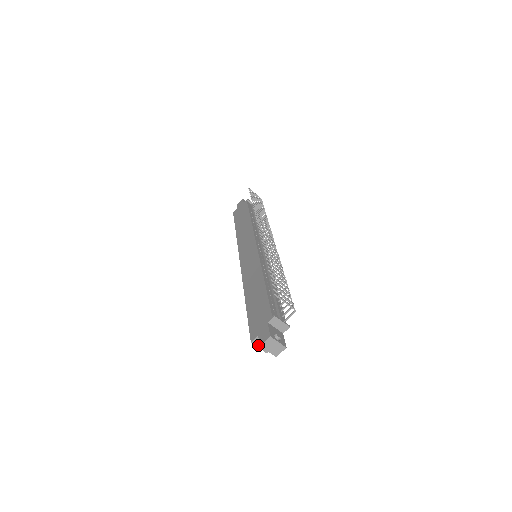
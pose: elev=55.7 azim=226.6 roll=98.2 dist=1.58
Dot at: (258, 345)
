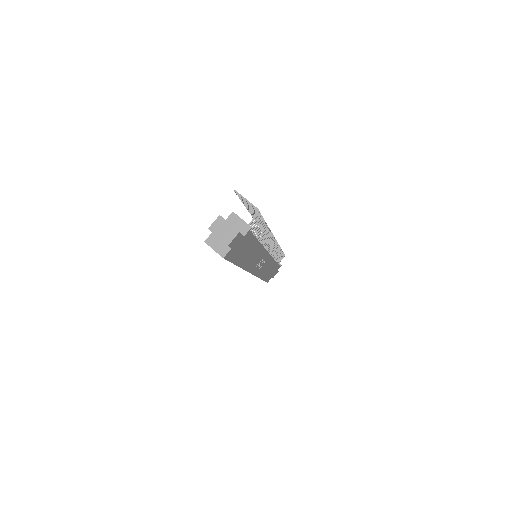
Dot at: (213, 246)
